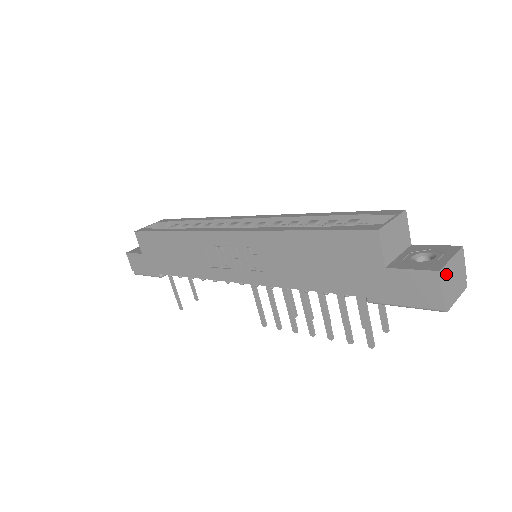
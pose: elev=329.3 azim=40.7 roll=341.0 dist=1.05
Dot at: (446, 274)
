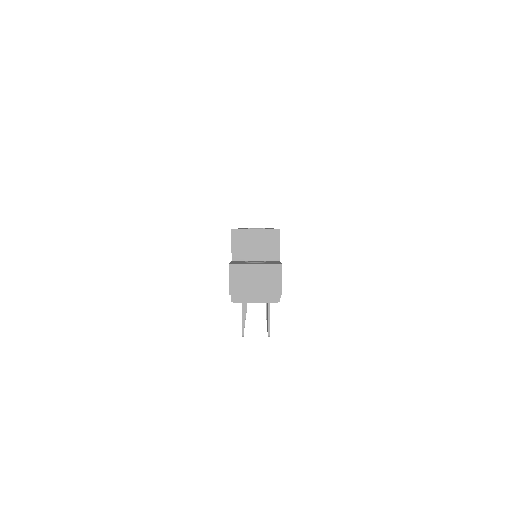
Dot at: (241, 272)
